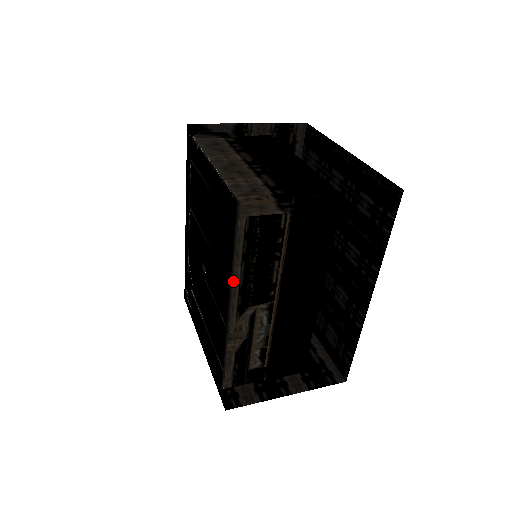
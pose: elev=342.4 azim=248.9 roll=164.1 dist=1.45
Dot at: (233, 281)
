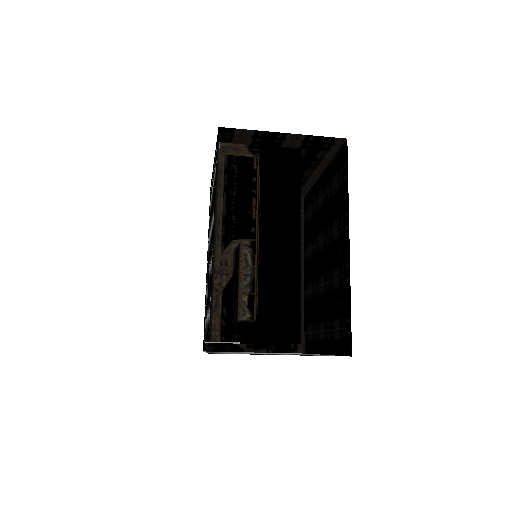
Dot at: (217, 210)
